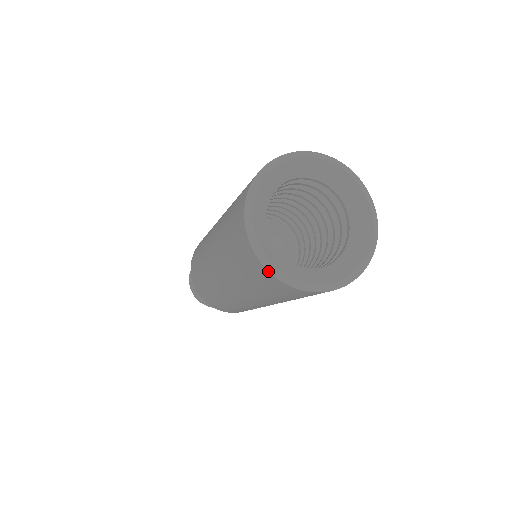
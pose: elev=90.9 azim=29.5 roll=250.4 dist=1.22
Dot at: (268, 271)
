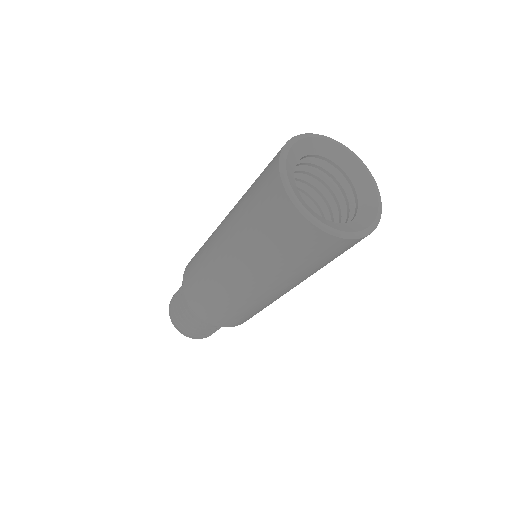
Dot at: (285, 190)
